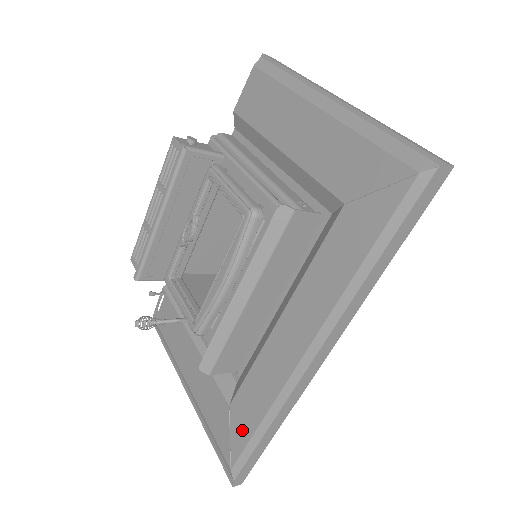
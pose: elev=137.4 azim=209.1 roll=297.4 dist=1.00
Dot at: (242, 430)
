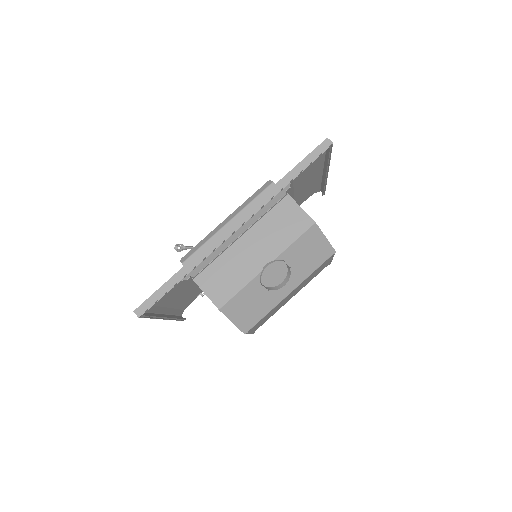
Dot at: occluded
